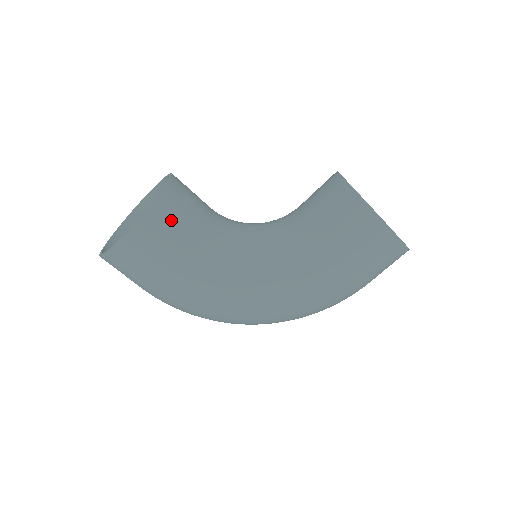
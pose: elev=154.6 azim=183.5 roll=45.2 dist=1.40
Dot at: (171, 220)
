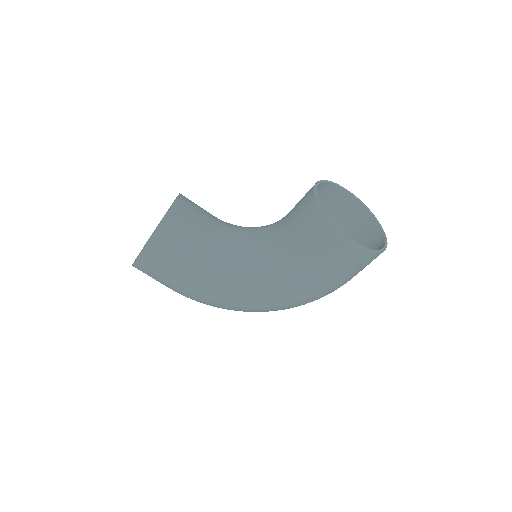
Dot at: (174, 240)
